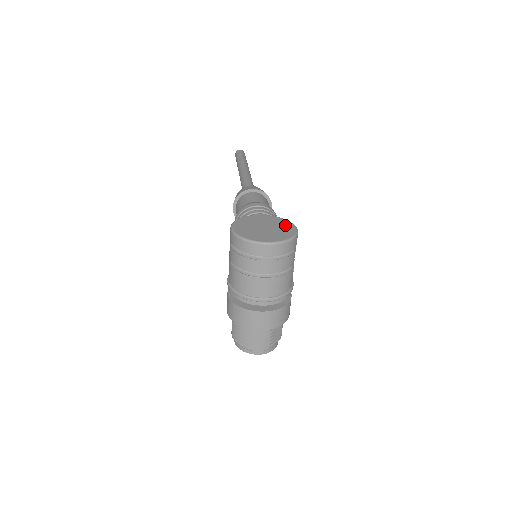
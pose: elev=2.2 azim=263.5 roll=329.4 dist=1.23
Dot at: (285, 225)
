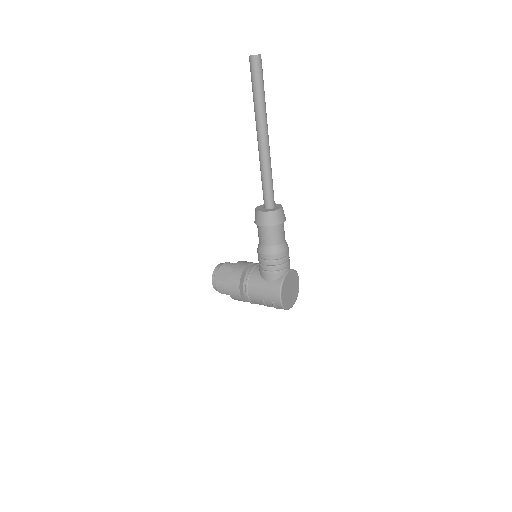
Dot at: (297, 281)
